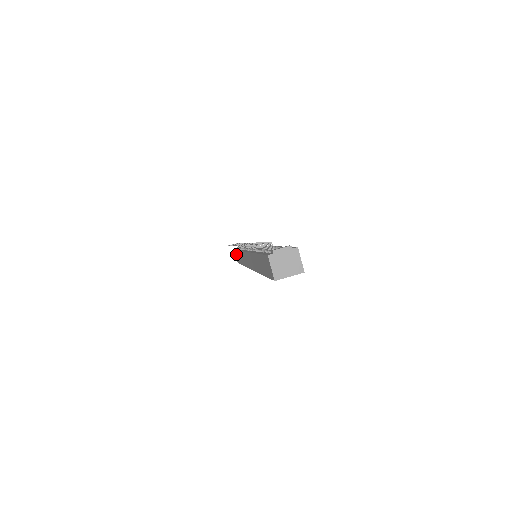
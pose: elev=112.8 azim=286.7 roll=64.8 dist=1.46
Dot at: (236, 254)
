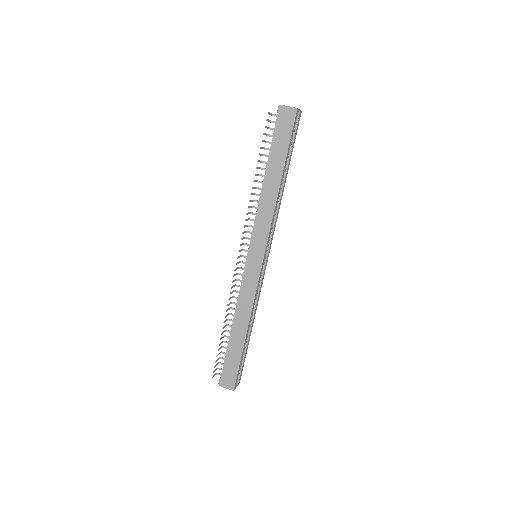
Dot at: (227, 371)
